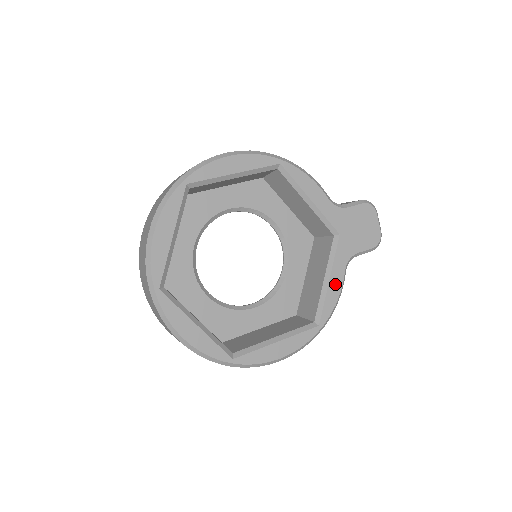
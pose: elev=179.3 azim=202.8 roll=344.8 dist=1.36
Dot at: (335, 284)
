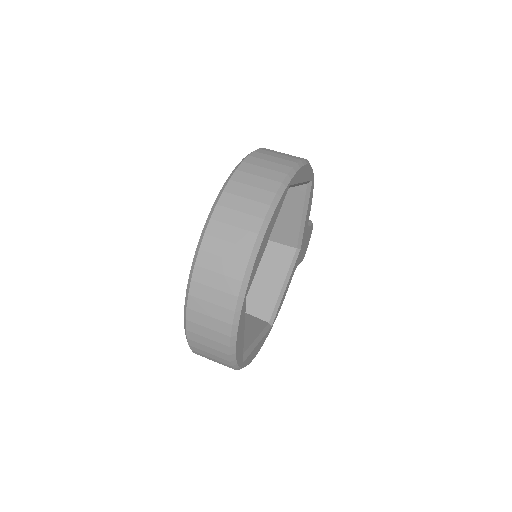
Dot at: (286, 291)
